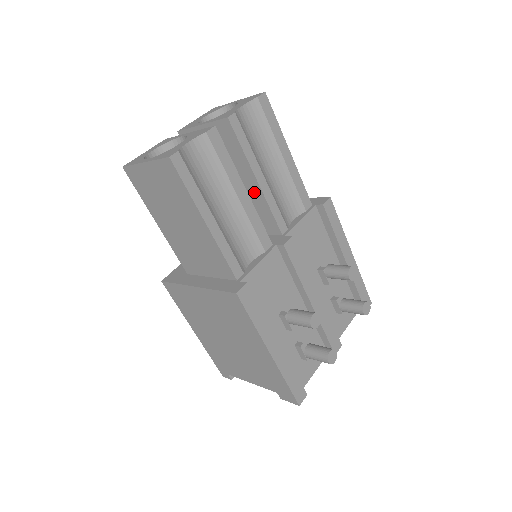
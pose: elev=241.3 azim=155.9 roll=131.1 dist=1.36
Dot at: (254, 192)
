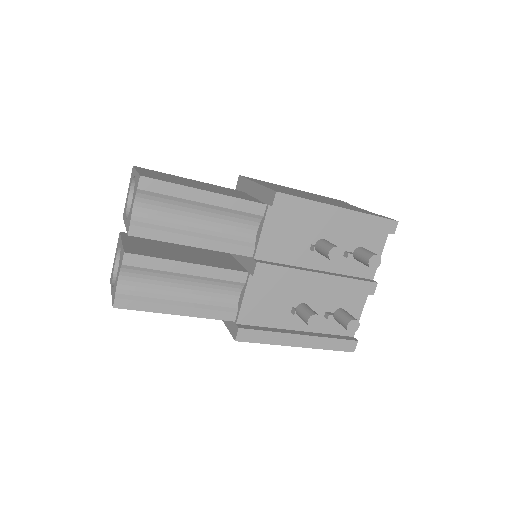
Dot at: occluded
